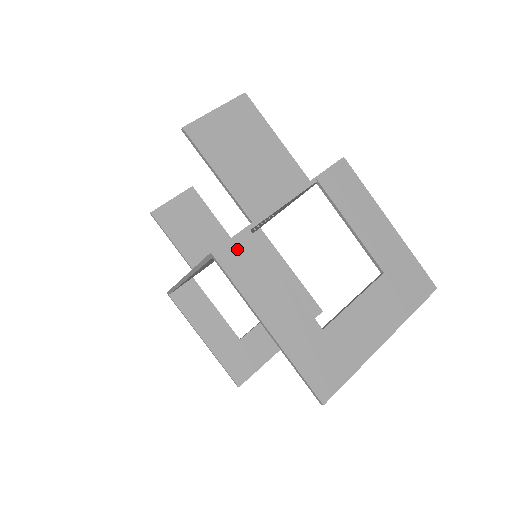
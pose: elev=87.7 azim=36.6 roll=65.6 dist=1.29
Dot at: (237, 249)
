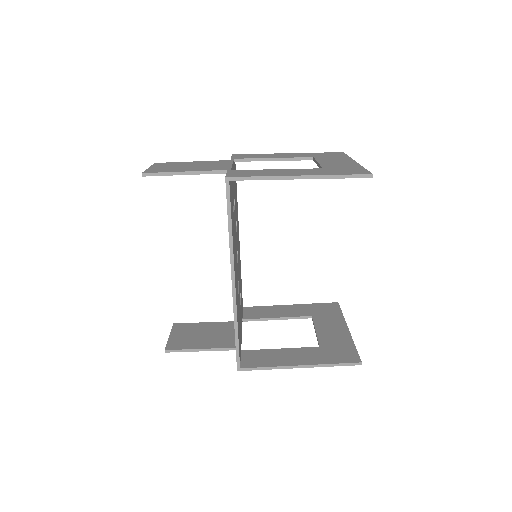
Dot at: (236, 173)
